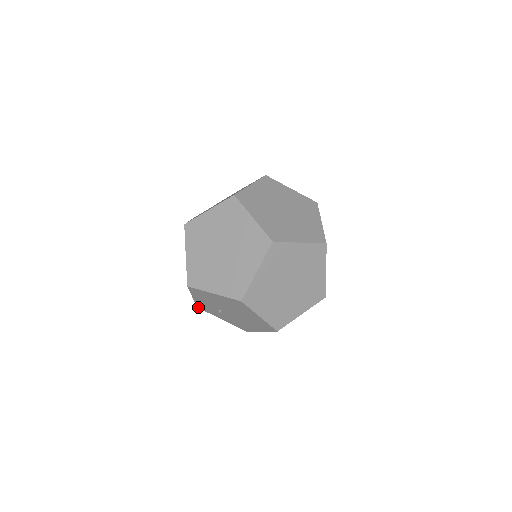
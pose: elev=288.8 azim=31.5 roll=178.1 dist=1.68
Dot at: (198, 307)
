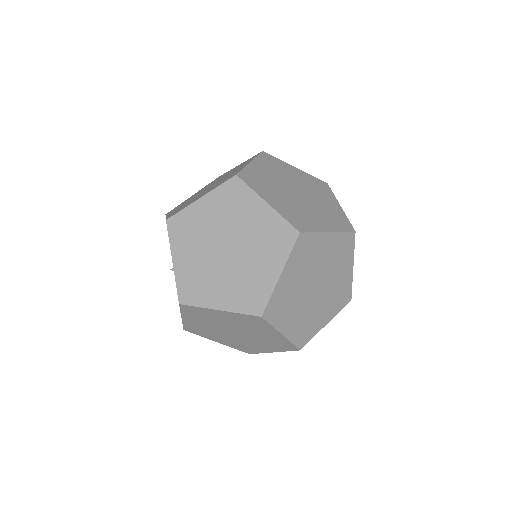
Dot at: occluded
